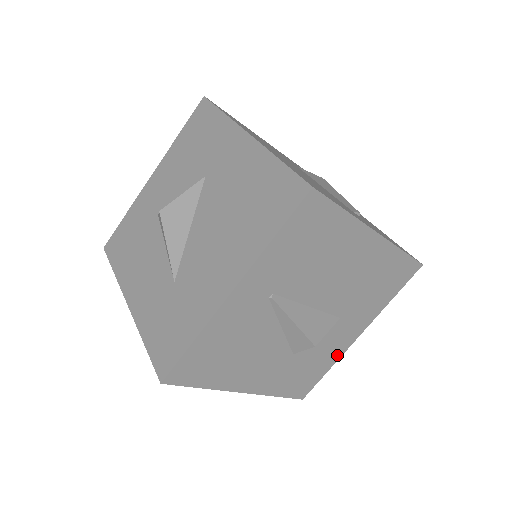
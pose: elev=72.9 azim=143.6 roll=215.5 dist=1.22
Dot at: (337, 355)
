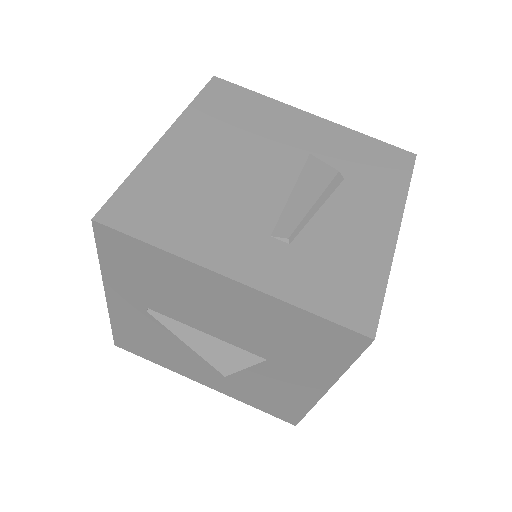
Dot at: (307, 400)
